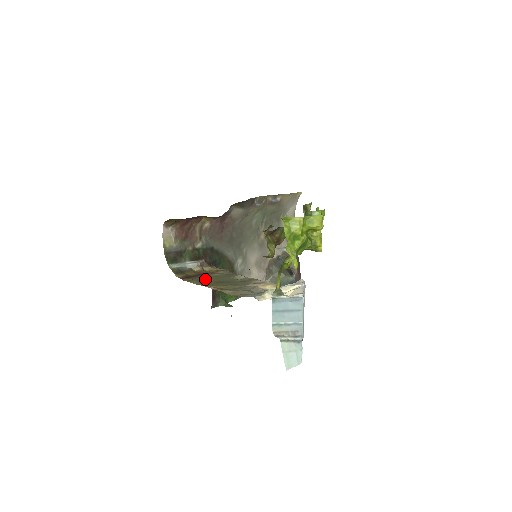
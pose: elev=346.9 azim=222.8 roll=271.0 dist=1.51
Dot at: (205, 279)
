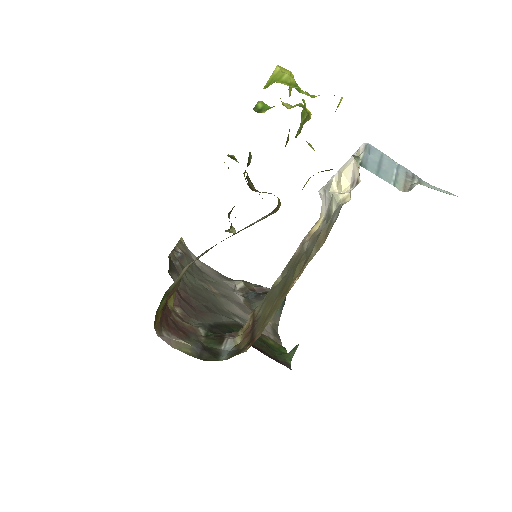
Dot at: (266, 314)
